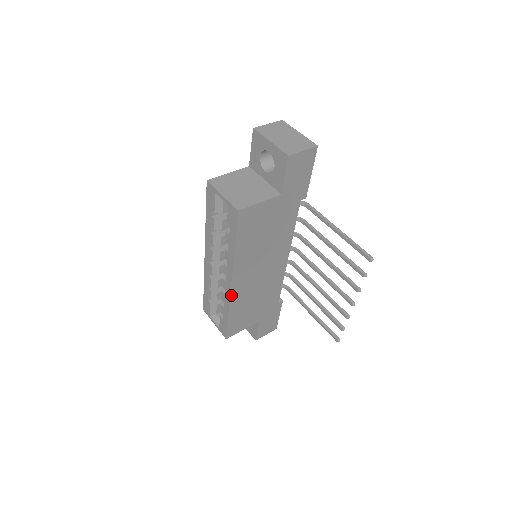
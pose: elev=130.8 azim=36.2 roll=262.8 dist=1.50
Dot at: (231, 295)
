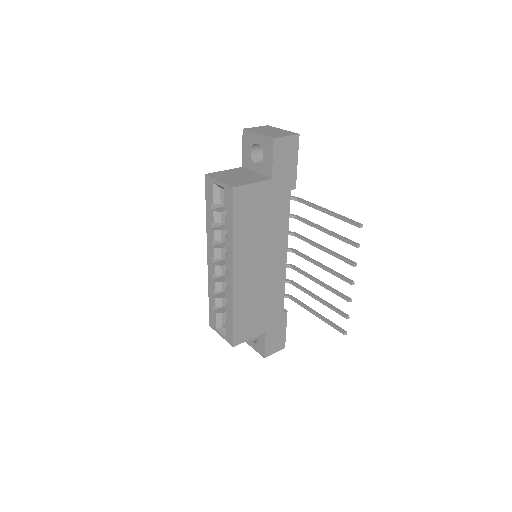
Dot at: (234, 289)
